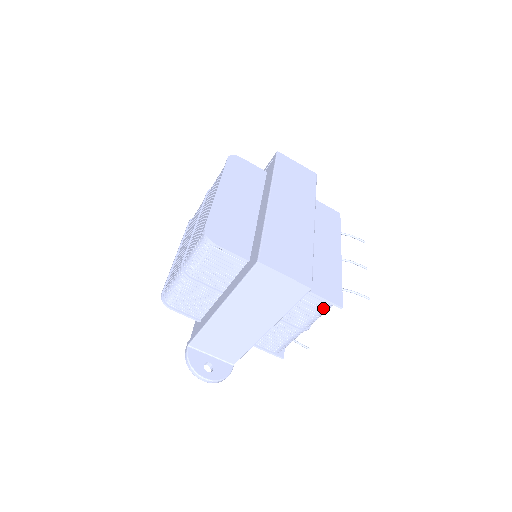
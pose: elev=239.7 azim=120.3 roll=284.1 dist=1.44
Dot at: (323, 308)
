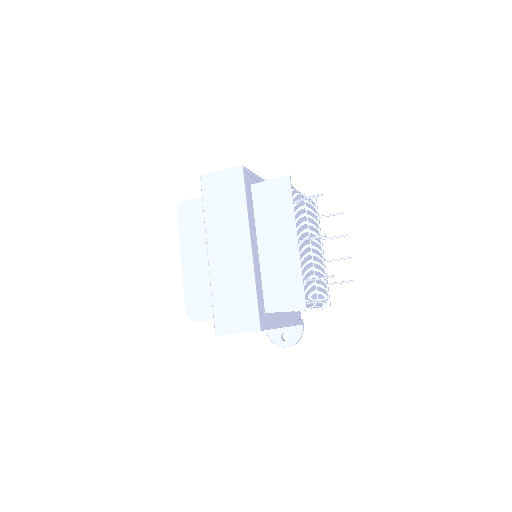
Dot at: occluded
